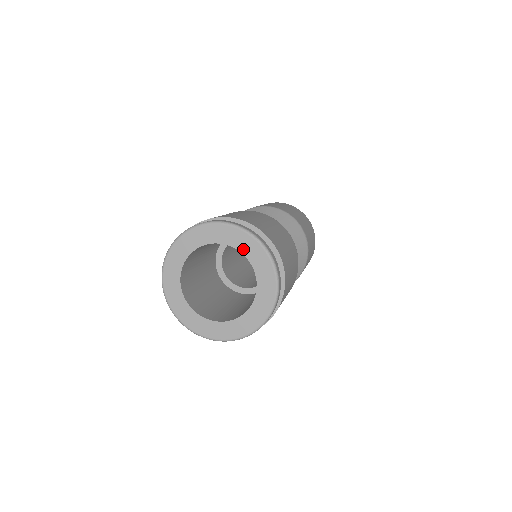
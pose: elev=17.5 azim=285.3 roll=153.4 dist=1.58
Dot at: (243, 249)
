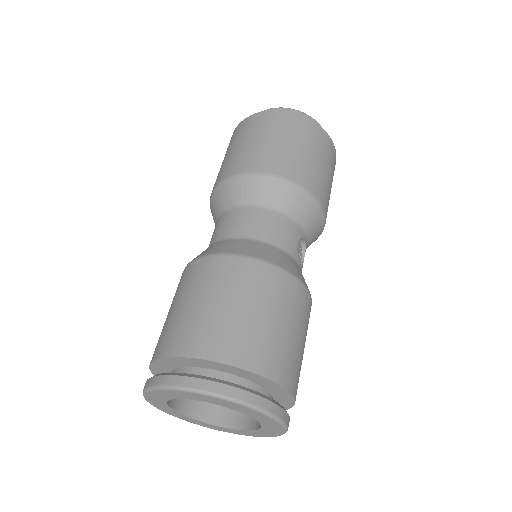
Dot at: (234, 409)
